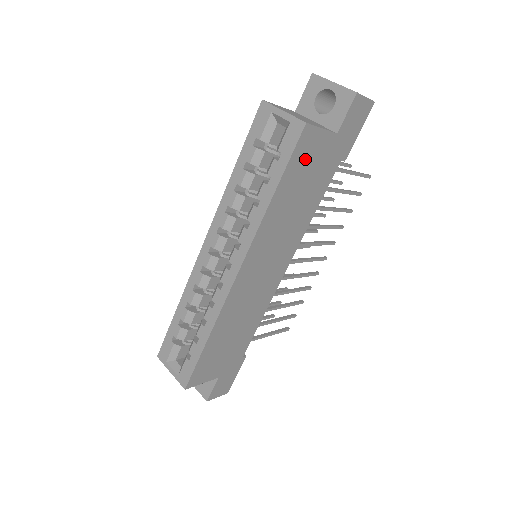
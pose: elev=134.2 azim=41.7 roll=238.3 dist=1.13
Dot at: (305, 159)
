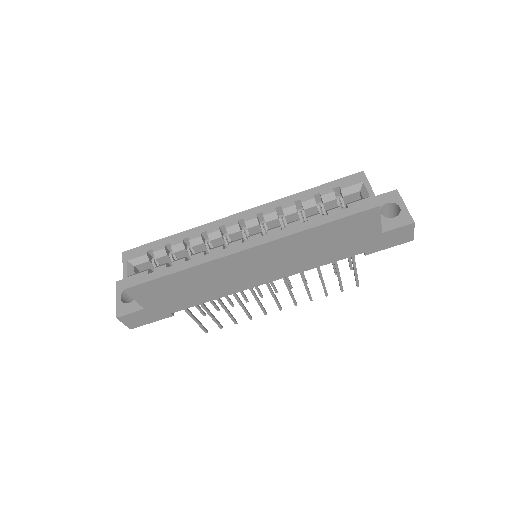
Dot at: (355, 226)
